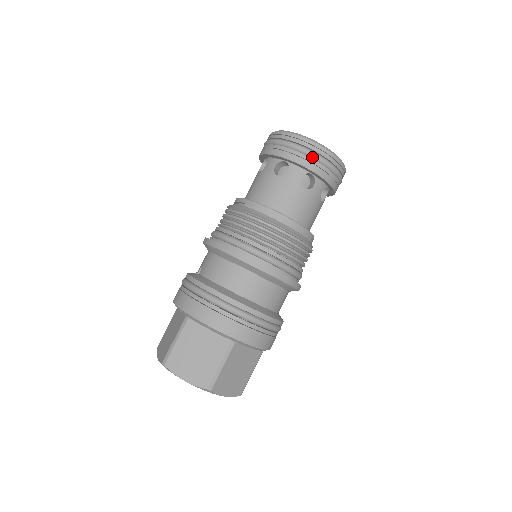
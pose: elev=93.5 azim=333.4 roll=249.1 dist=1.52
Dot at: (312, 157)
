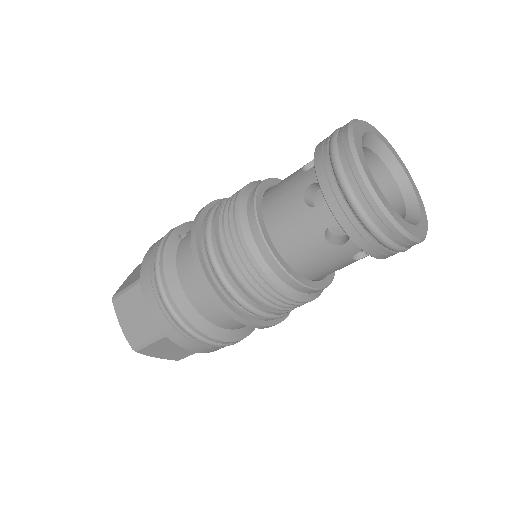
Dot at: (355, 213)
